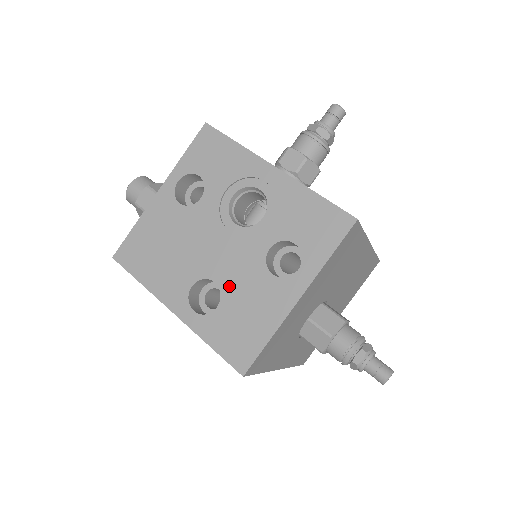
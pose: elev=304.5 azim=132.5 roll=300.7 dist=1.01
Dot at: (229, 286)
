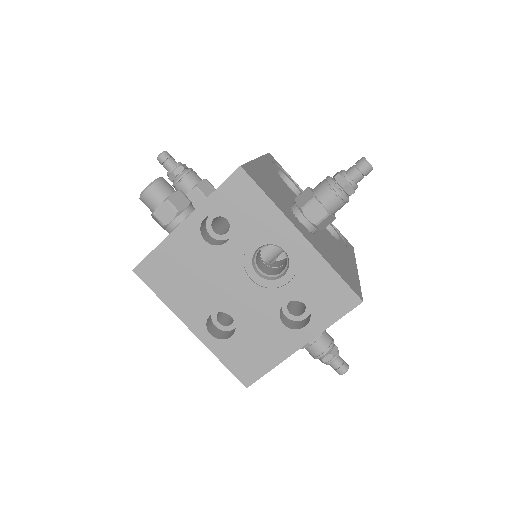
Dot at: (244, 323)
